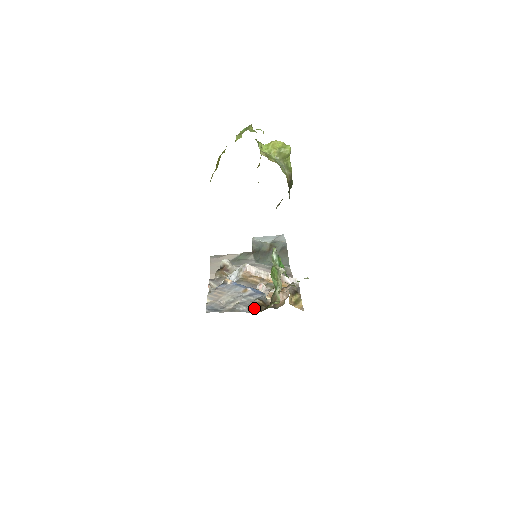
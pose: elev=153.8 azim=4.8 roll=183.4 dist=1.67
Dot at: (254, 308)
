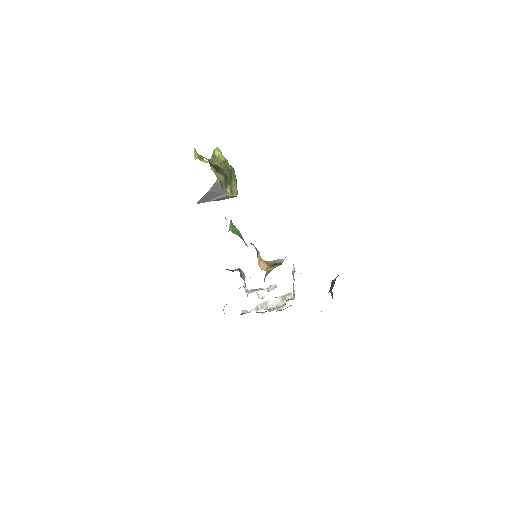
Dot at: occluded
